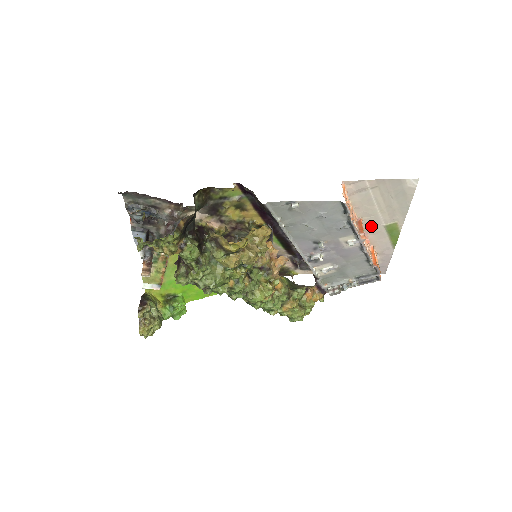
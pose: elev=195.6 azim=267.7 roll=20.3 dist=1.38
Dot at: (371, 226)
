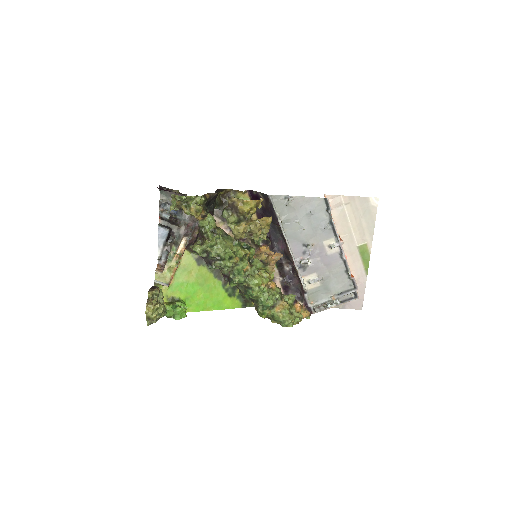
Dot at: (347, 246)
